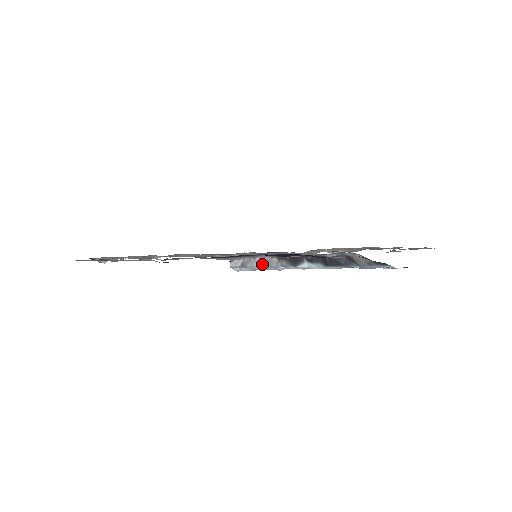
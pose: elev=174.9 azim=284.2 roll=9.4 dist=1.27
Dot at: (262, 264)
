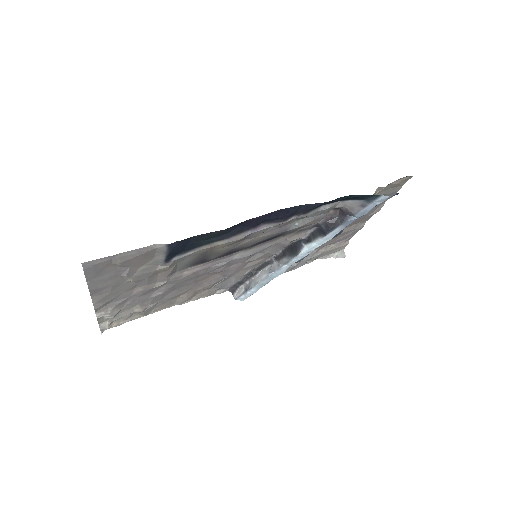
Dot at: (265, 275)
